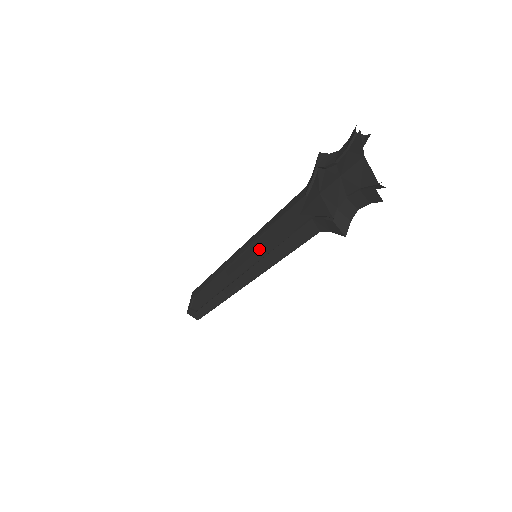
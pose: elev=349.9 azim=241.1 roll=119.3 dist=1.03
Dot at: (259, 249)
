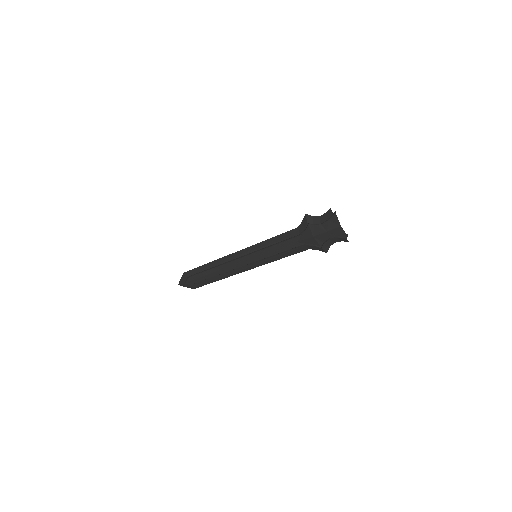
Dot at: (262, 254)
